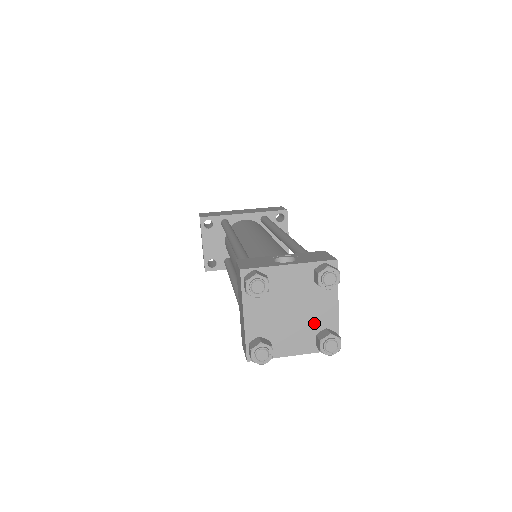
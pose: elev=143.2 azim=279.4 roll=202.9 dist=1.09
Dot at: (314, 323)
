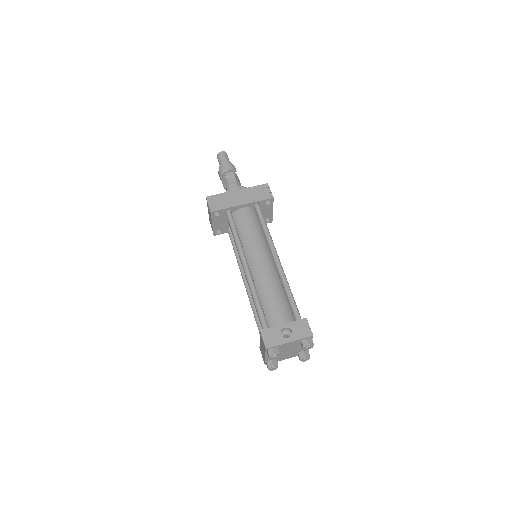
Dot at: (298, 351)
